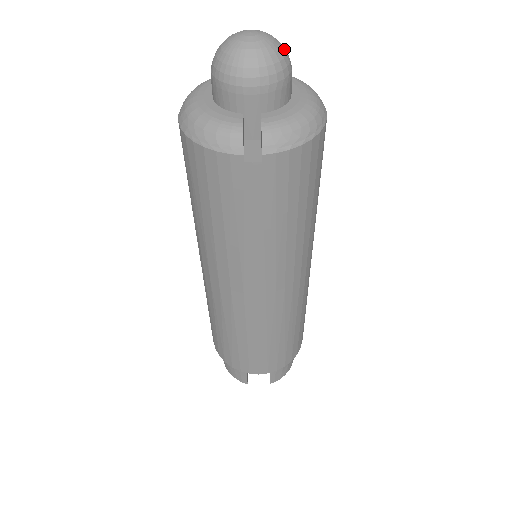
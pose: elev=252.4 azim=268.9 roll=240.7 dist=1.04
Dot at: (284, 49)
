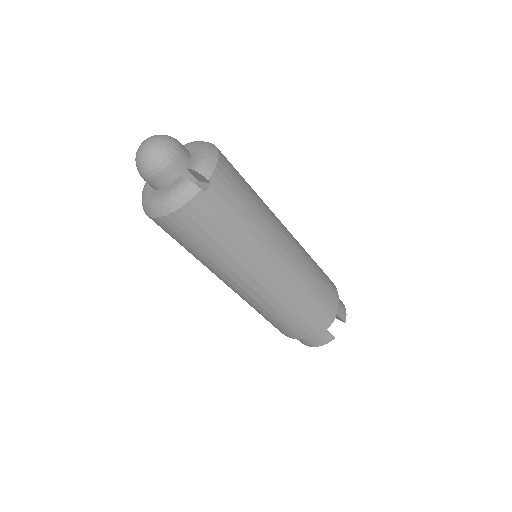
Dot at: (164, 135)
